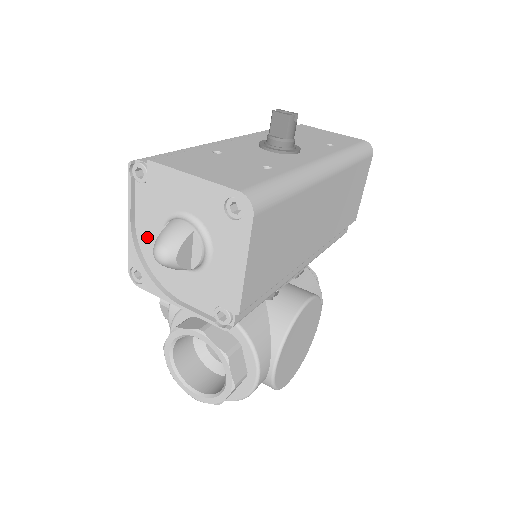
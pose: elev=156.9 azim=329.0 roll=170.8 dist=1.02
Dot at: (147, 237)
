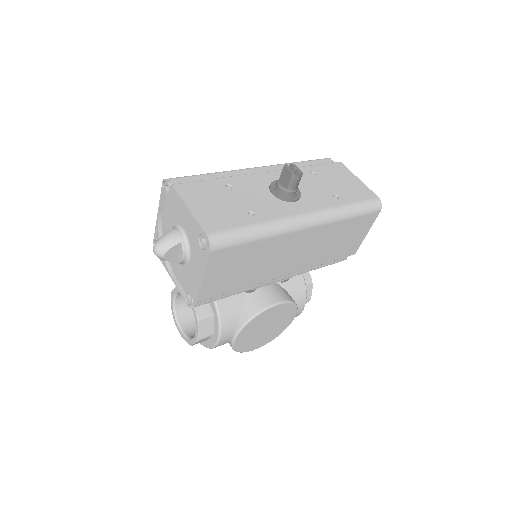
Dot at: (164, 228)
